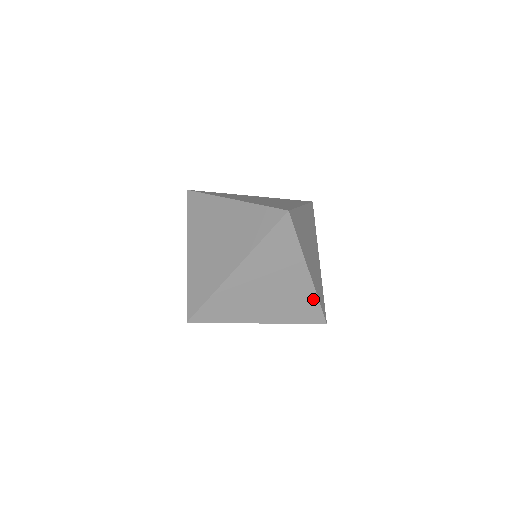
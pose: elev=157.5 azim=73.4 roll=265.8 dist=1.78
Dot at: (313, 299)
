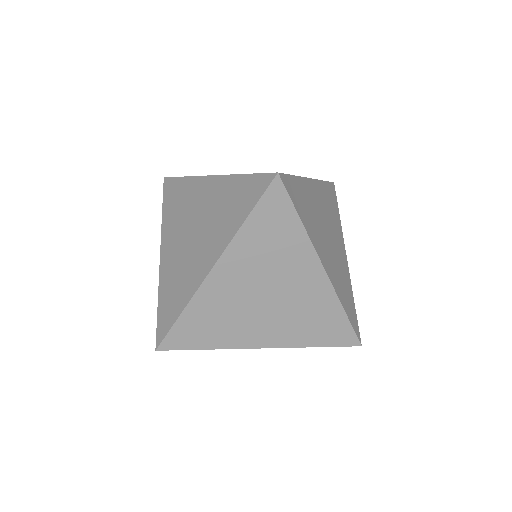
Dot at: (336, 309)
